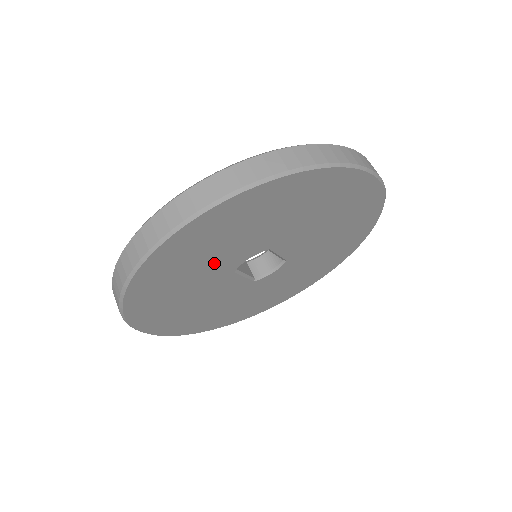
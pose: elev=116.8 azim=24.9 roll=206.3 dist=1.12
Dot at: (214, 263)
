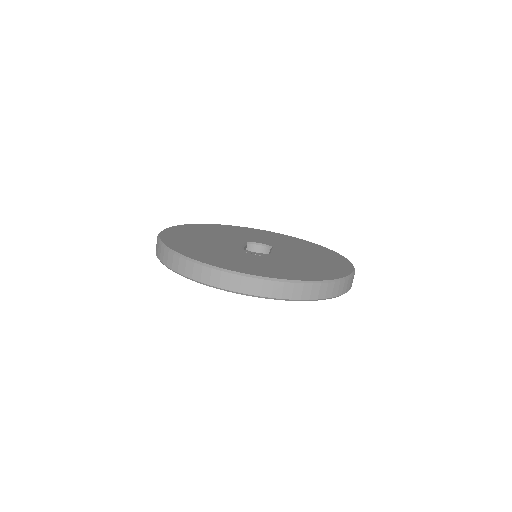
Dot at: occluded
